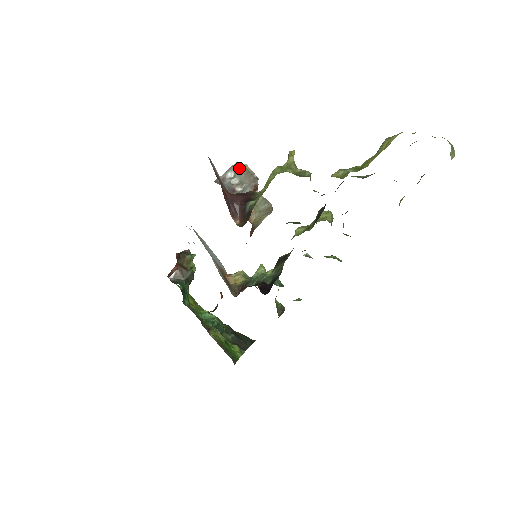
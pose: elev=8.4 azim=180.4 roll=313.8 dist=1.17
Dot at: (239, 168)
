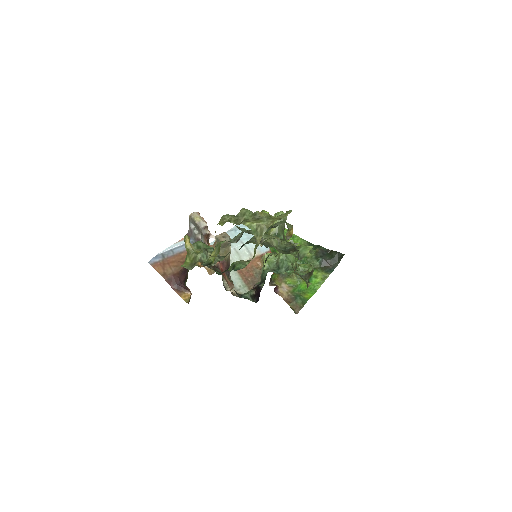
Dot at: (192, 221)
